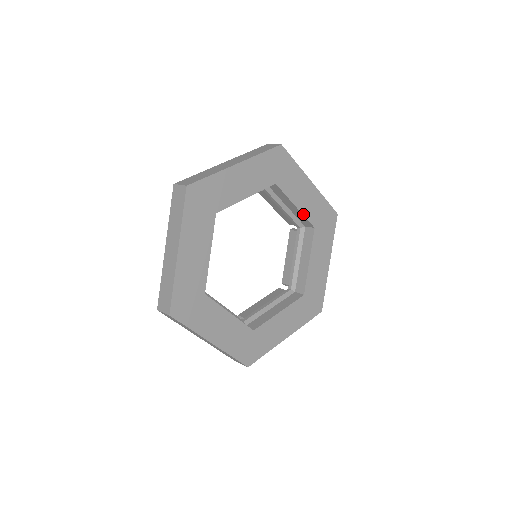
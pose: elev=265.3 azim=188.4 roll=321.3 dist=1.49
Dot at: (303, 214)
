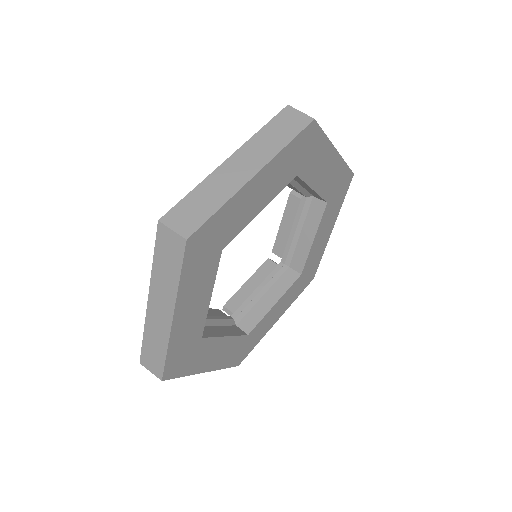
Dot at: (319, 194)
